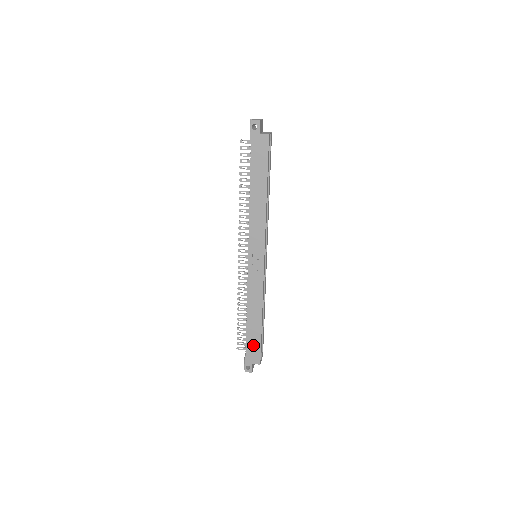
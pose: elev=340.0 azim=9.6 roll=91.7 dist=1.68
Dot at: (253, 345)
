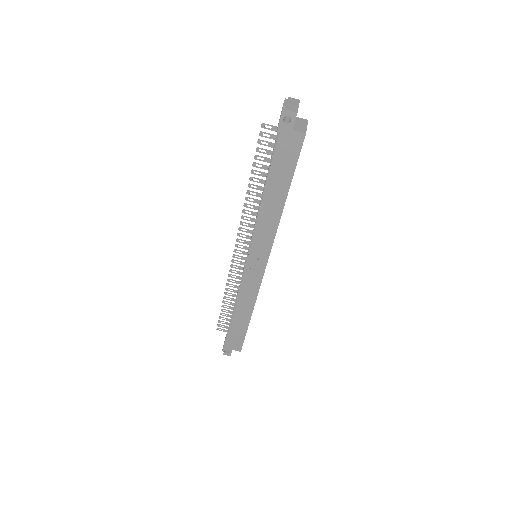
Dot at: (236, 336)
